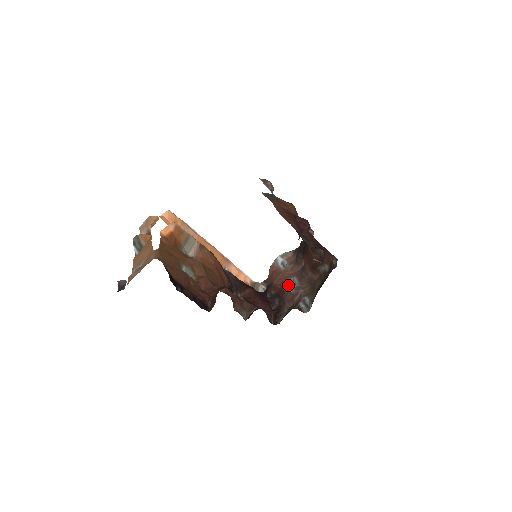
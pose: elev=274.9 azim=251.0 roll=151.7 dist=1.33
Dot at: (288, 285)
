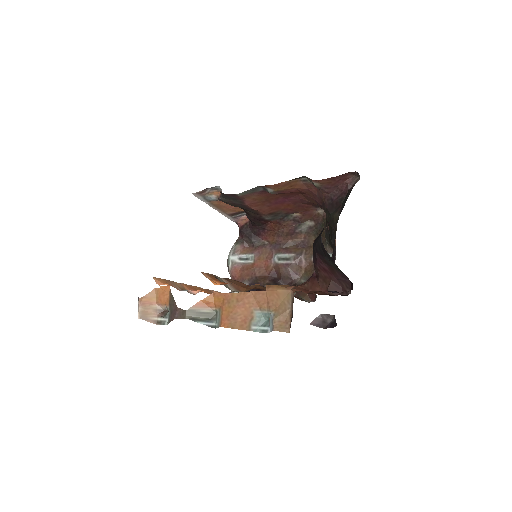
Dot at: (280, 264)
